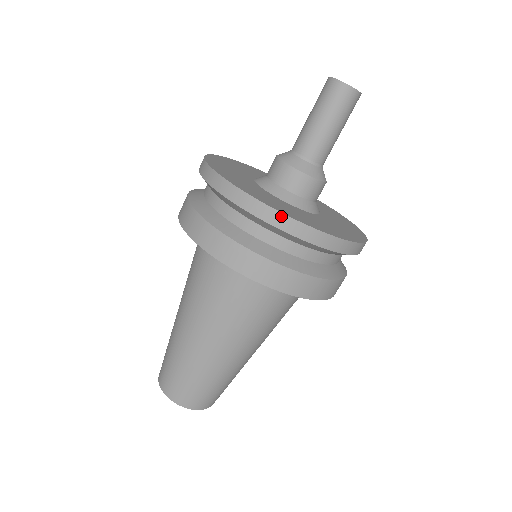
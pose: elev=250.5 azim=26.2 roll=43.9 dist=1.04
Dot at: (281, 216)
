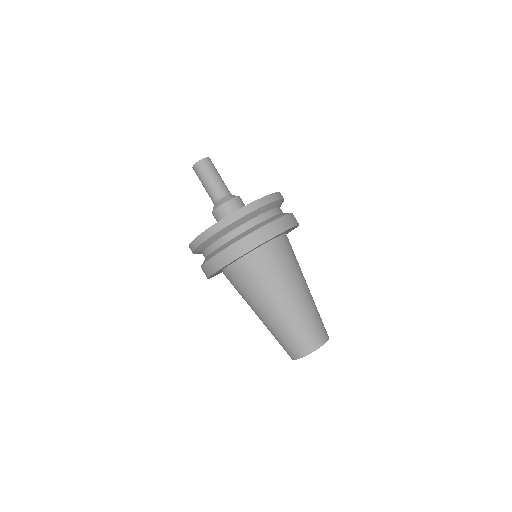
Dot at: (232, 215)
